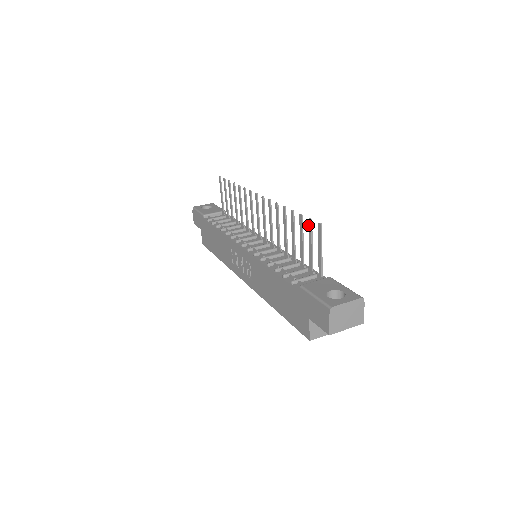
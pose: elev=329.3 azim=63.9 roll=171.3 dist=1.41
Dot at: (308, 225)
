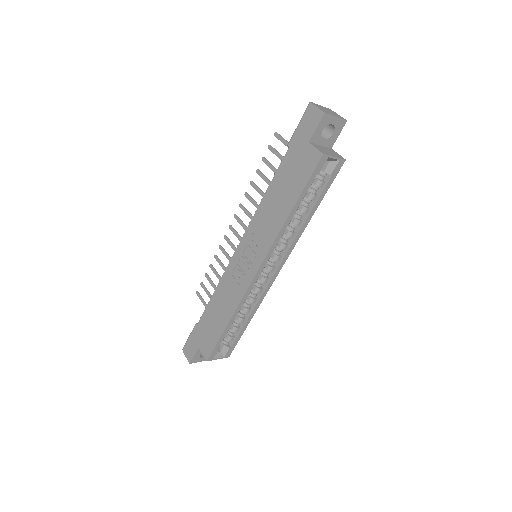
Dot at: occluded
